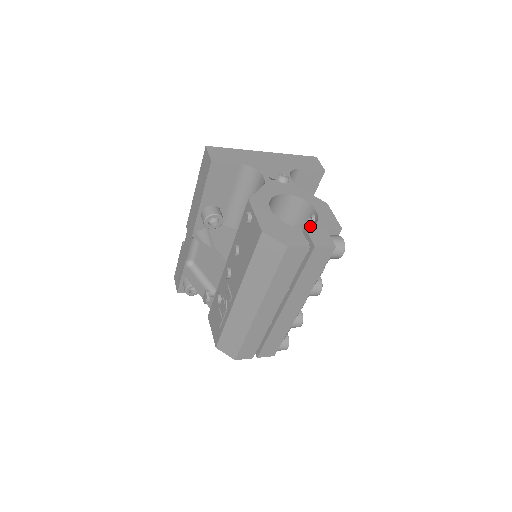
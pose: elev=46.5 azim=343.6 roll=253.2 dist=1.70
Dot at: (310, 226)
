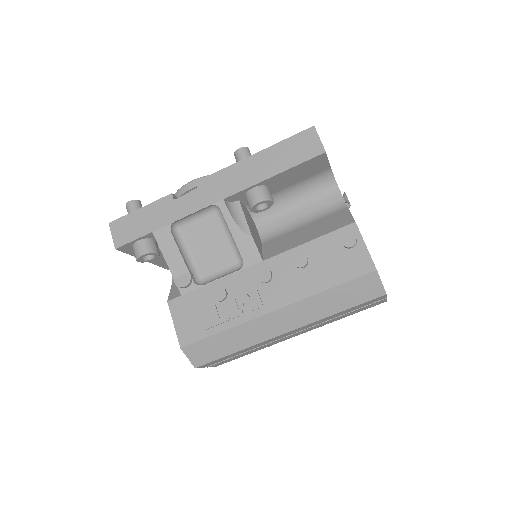
Dot at: occluded
